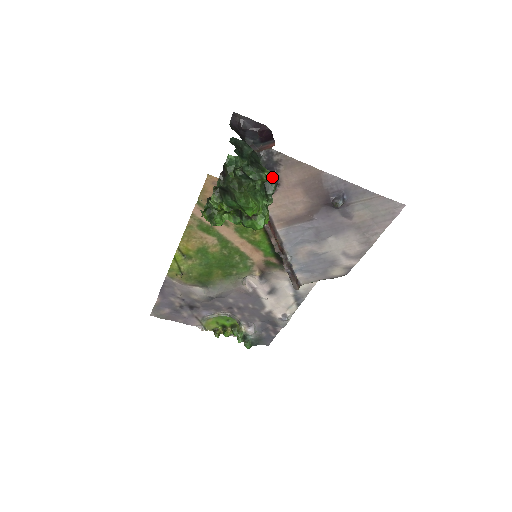
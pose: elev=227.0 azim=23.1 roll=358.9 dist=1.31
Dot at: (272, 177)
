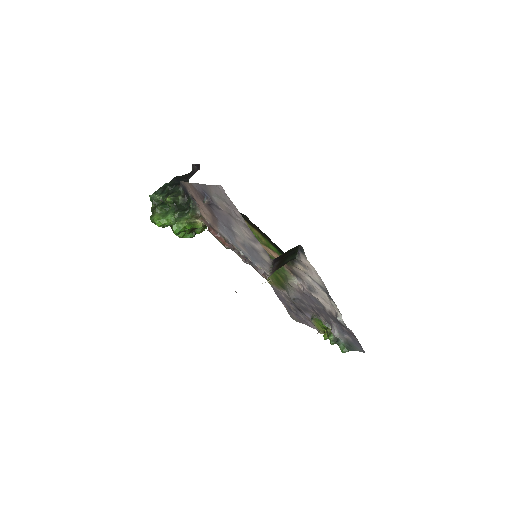
Dot at: (190, 197)
